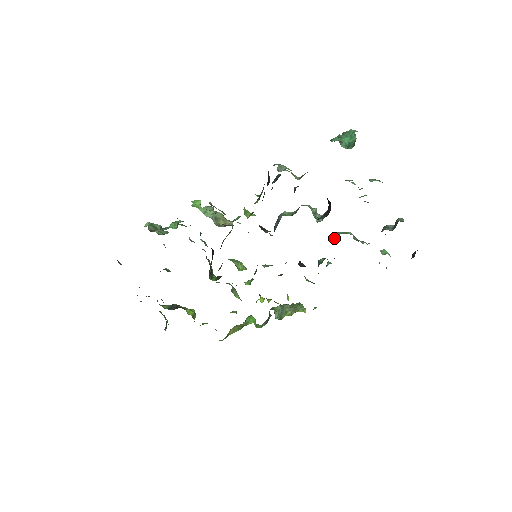
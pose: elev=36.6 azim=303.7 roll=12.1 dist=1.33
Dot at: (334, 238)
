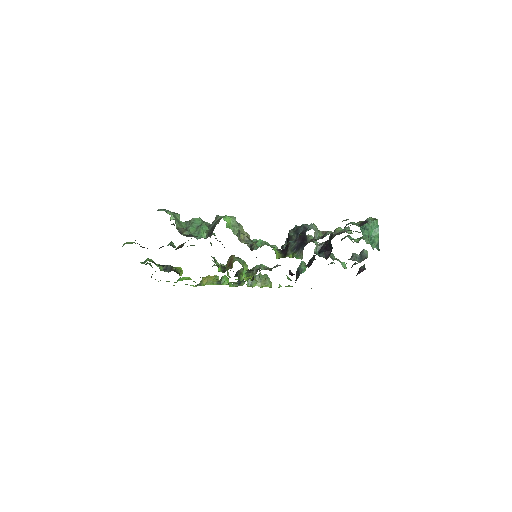
Dot at: occluded
